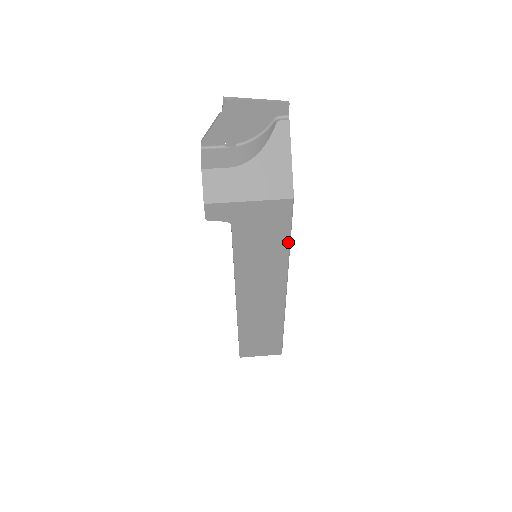
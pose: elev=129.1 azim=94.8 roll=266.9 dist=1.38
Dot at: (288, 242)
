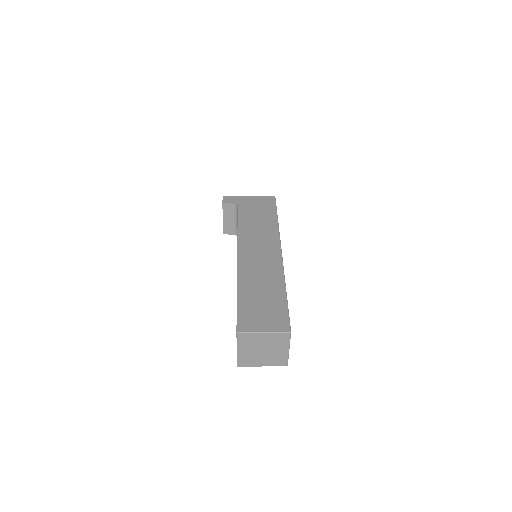
Dot at: (276, 216)
